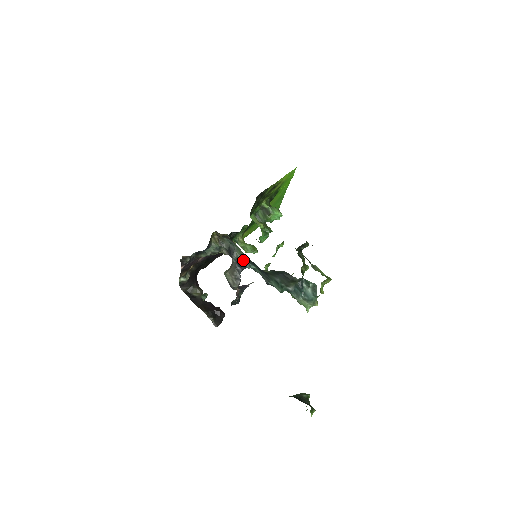
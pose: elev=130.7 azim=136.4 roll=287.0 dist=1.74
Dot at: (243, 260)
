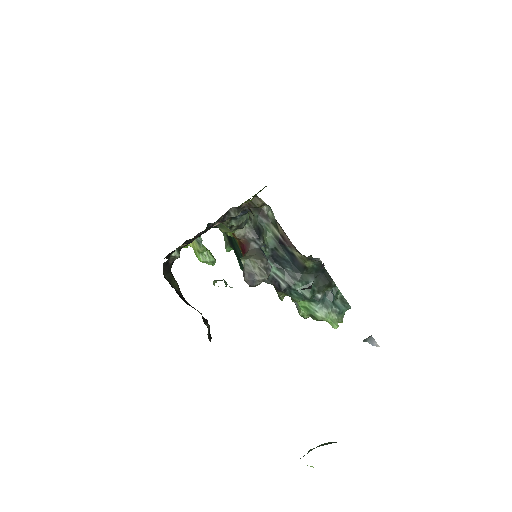
Dot at: (262, 250)
